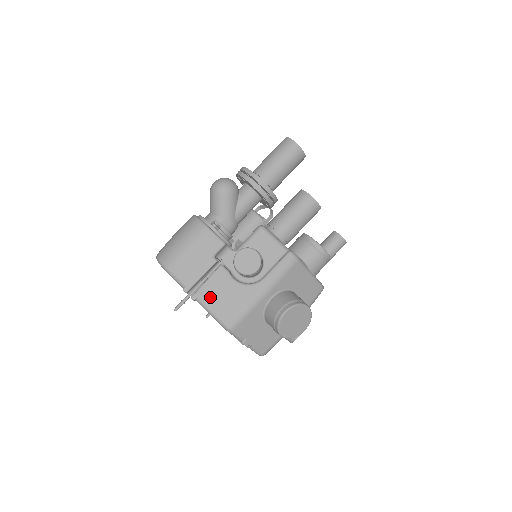
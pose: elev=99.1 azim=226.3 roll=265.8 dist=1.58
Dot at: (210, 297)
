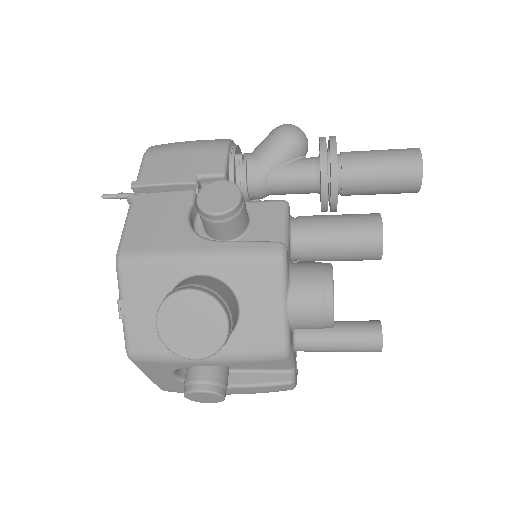
Dot at: (144, 209)
